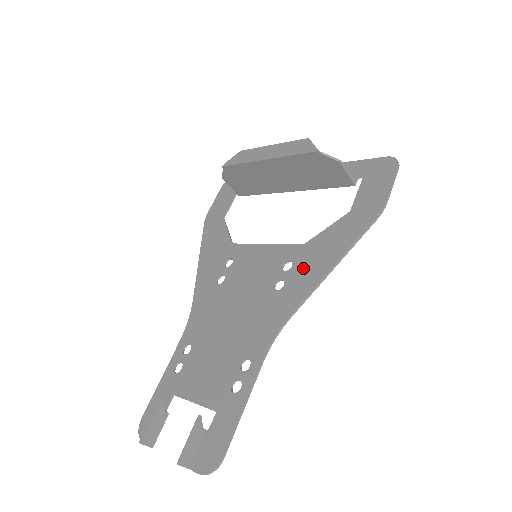
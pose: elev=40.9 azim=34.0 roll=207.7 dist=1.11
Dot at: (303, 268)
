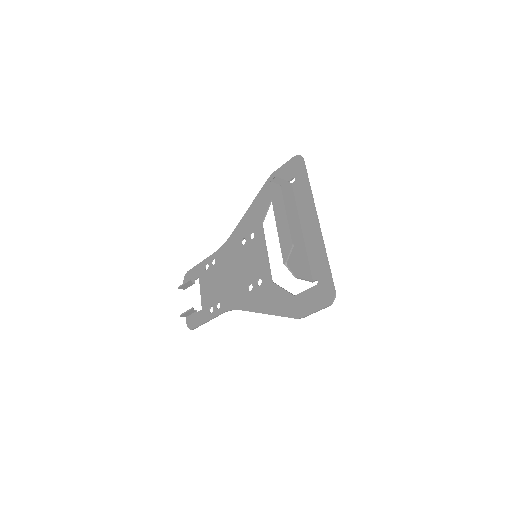
Dot at: (260, 295)
